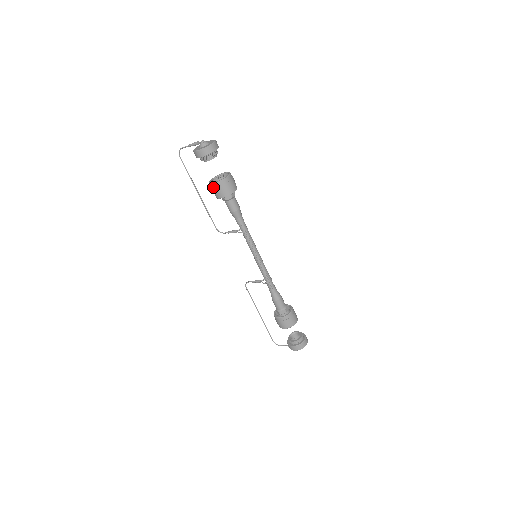
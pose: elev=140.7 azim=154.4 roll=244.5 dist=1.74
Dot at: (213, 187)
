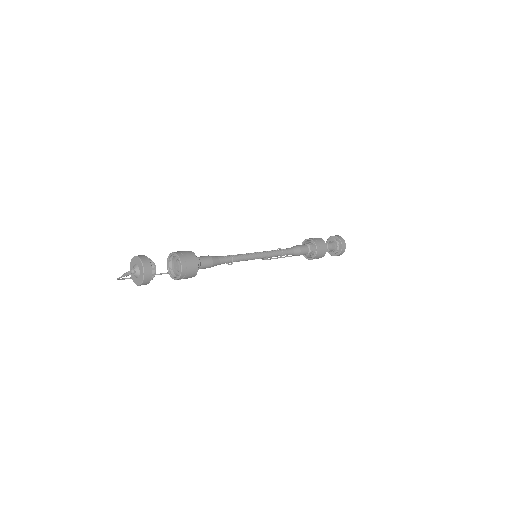
Dot at: (179, 279)
